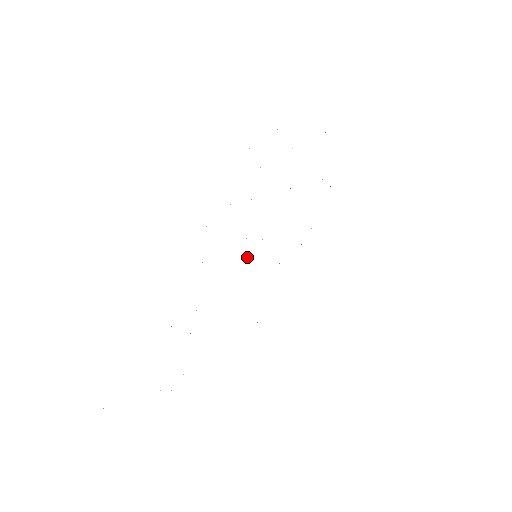
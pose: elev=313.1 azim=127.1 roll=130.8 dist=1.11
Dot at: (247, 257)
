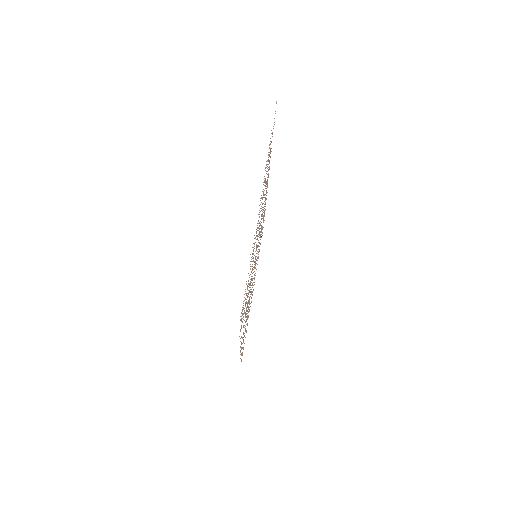
Dot at: occluded
